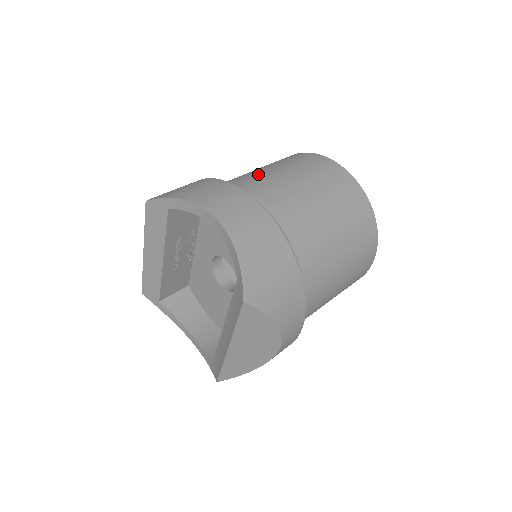
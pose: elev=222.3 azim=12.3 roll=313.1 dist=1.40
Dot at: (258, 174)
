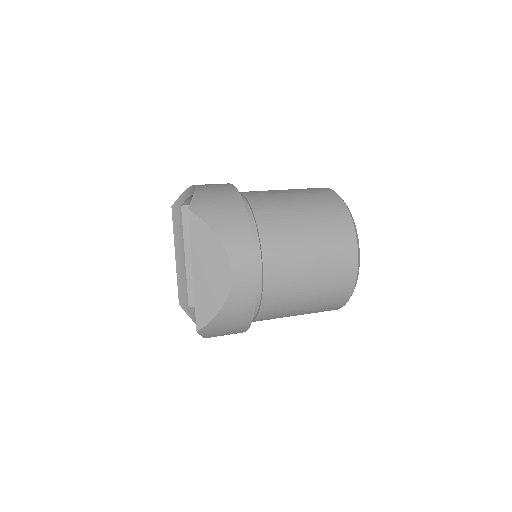
Dot at: occluded
